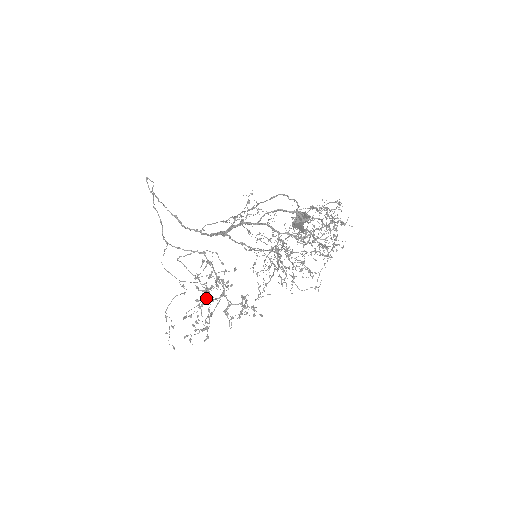
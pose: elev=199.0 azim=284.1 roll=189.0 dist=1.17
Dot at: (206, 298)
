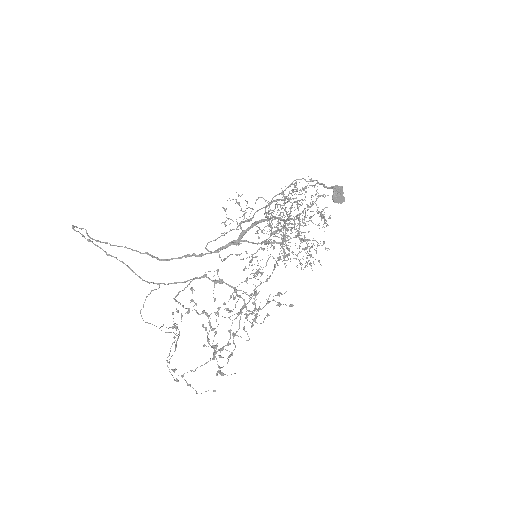
Dot at: occluded
